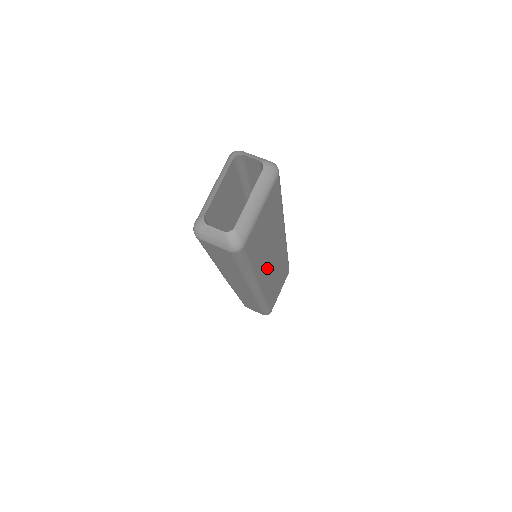
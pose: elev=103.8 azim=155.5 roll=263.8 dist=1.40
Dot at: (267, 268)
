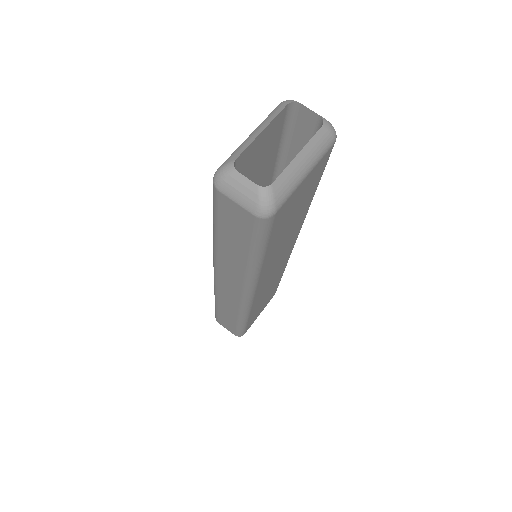
Dot at: (269, 270)
